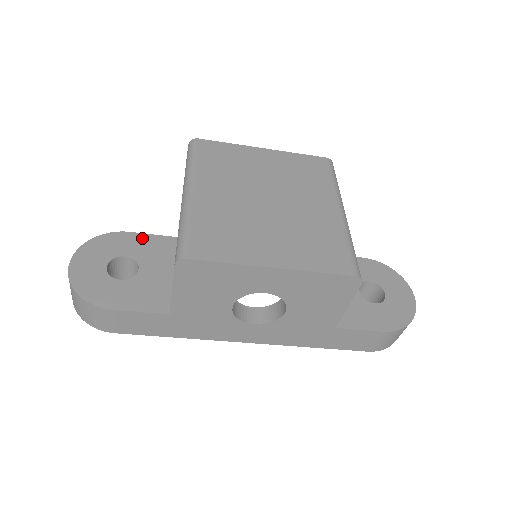
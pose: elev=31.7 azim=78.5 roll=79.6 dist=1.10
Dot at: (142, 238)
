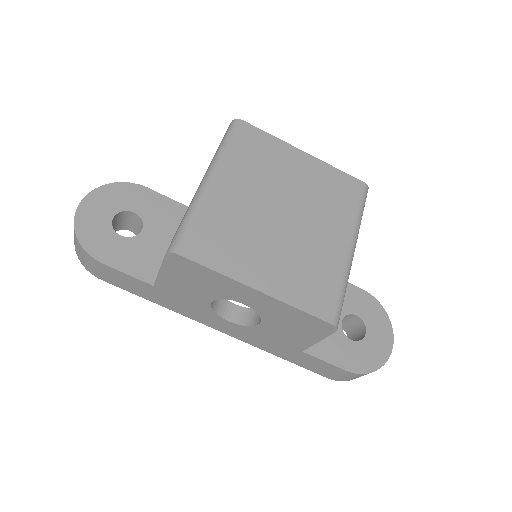
Dot at: (157, 198)
